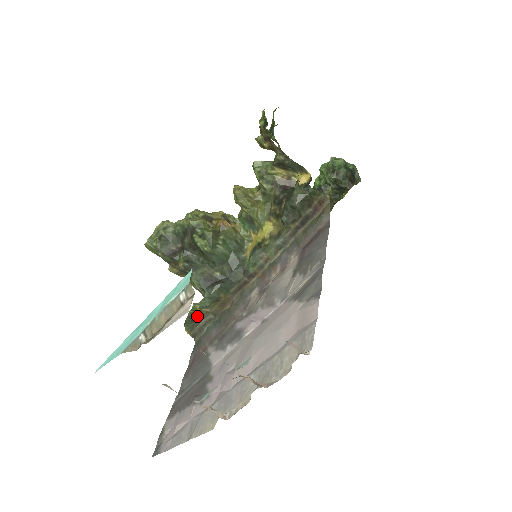
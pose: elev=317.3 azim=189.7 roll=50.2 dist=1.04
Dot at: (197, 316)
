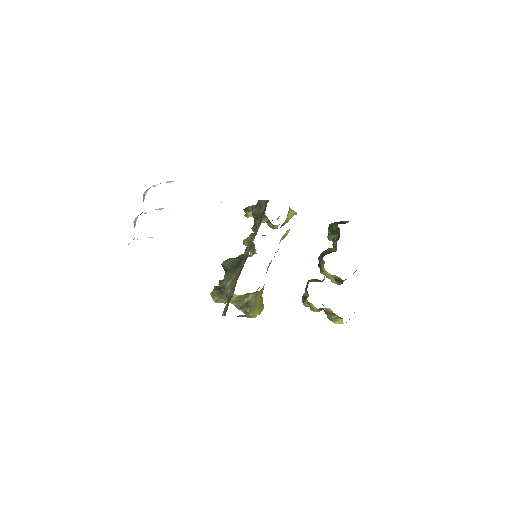
Dot at: occluded
